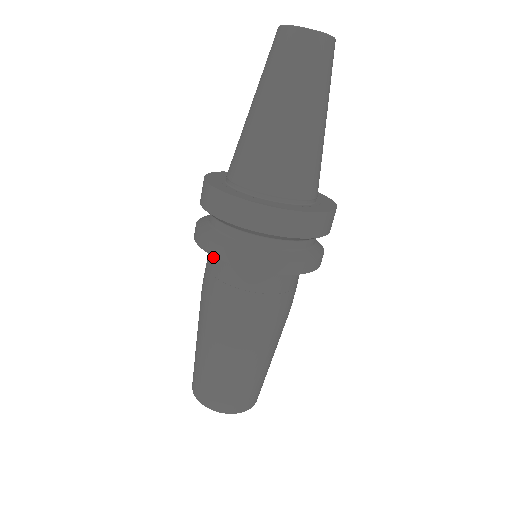
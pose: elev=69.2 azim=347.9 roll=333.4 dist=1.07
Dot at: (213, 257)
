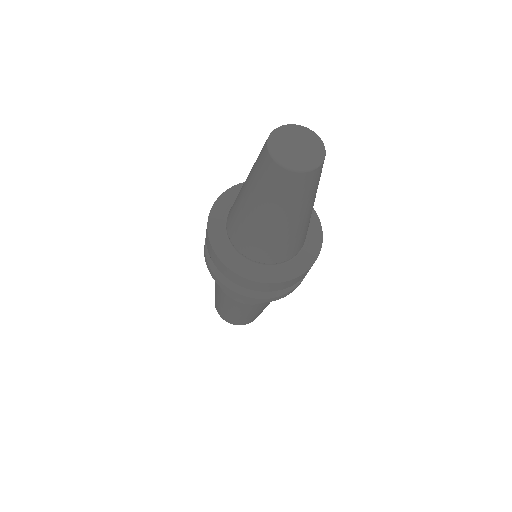
Dot at: occluded
